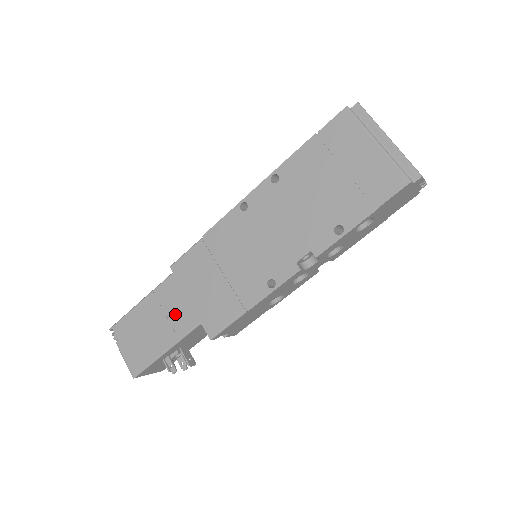
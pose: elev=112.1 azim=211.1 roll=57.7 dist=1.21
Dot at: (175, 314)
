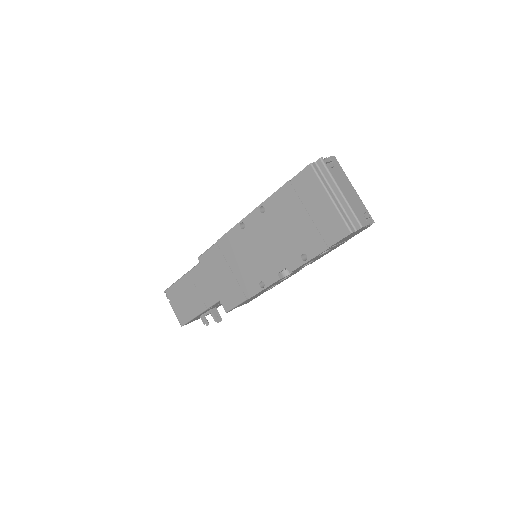
Dot at: (203, 291)
